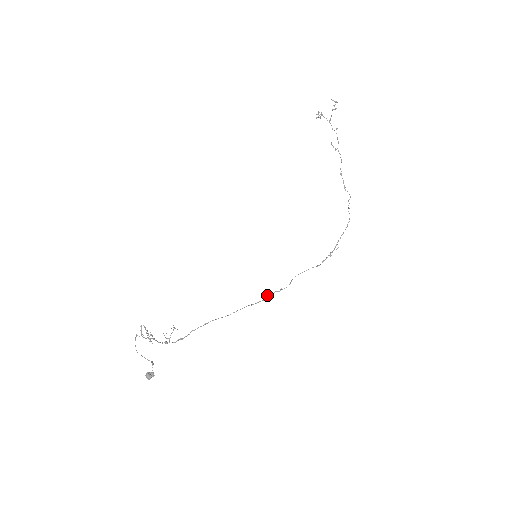
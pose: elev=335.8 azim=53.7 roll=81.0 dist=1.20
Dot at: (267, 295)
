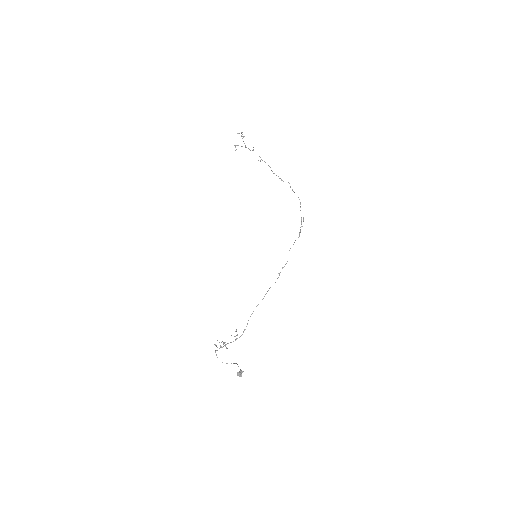
Dot at: (279, 273)
